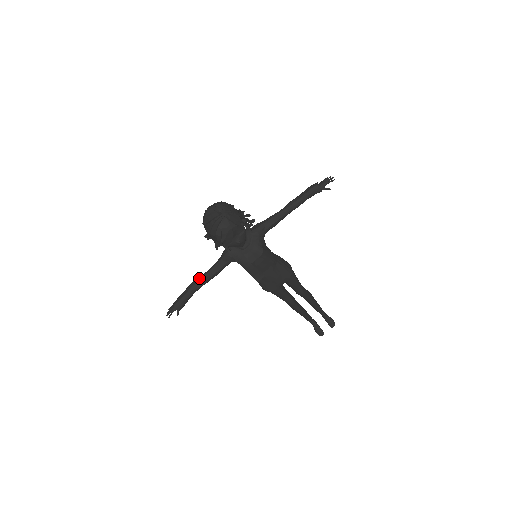
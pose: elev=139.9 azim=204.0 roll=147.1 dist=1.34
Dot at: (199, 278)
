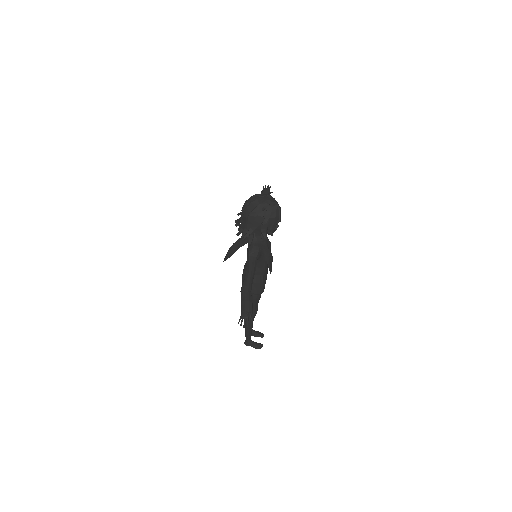
Dot at: (248, 279)
